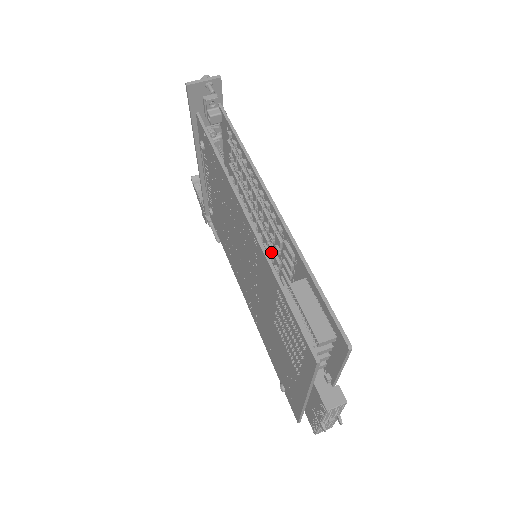
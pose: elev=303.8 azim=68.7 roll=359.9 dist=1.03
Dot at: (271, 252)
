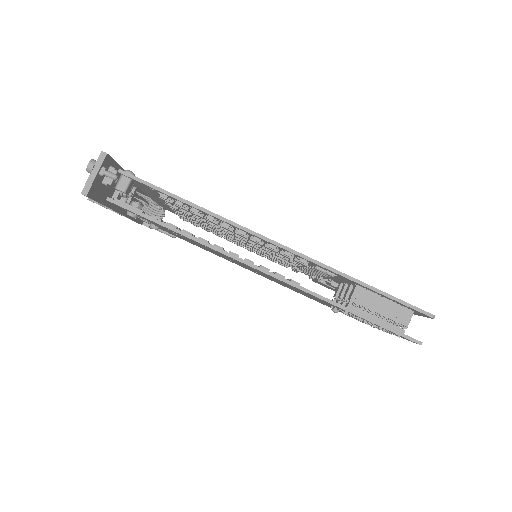
Dot at: occluded
